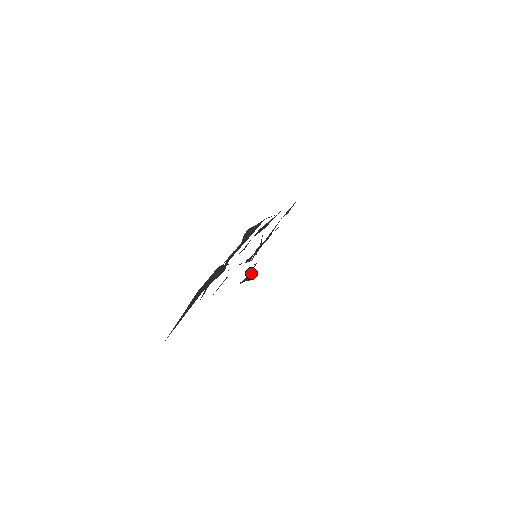
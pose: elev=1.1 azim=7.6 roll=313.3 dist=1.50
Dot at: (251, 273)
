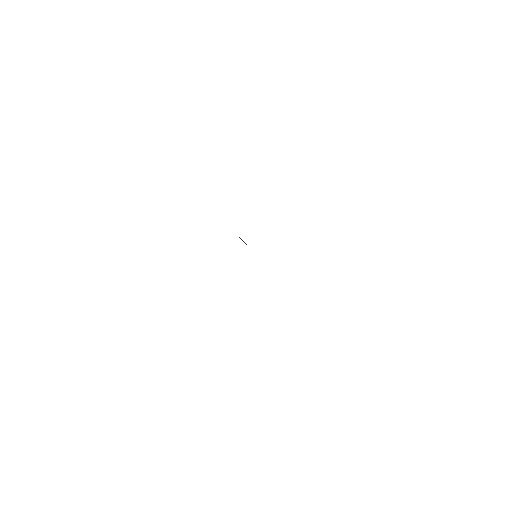
Dot at: occluded
